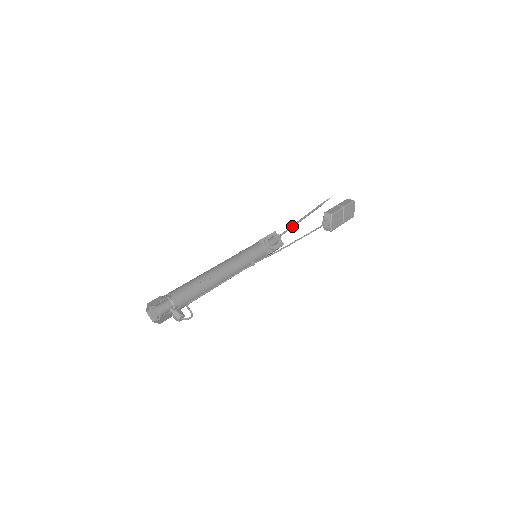
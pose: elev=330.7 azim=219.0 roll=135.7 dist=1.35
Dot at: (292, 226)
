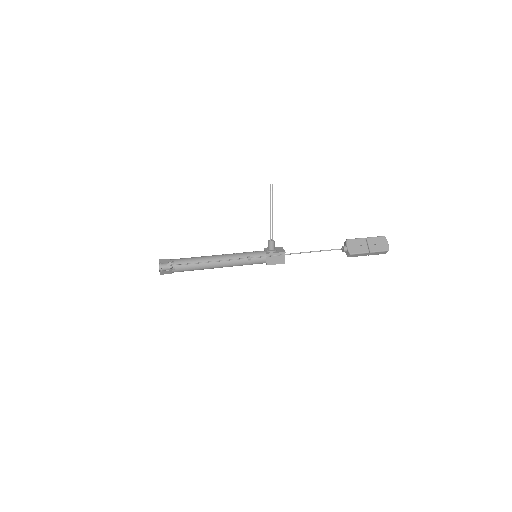
Dot at: (270, 222)
